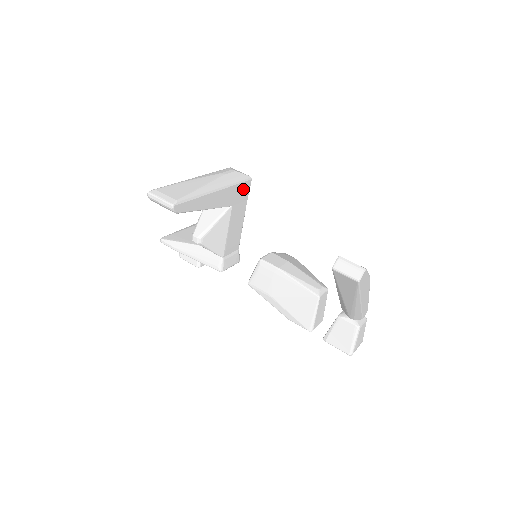
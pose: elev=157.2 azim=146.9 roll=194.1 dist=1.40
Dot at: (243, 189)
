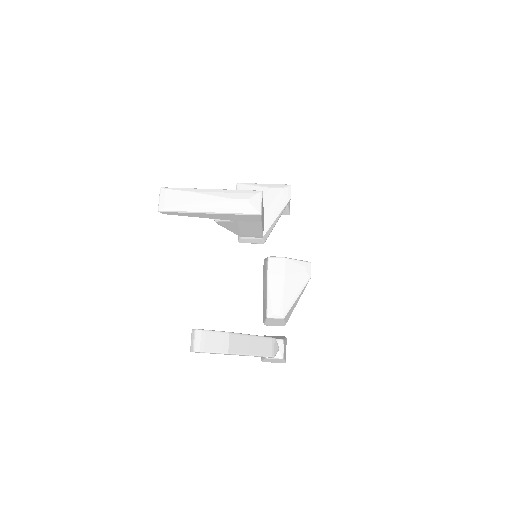
Dot at: (250, 217)
